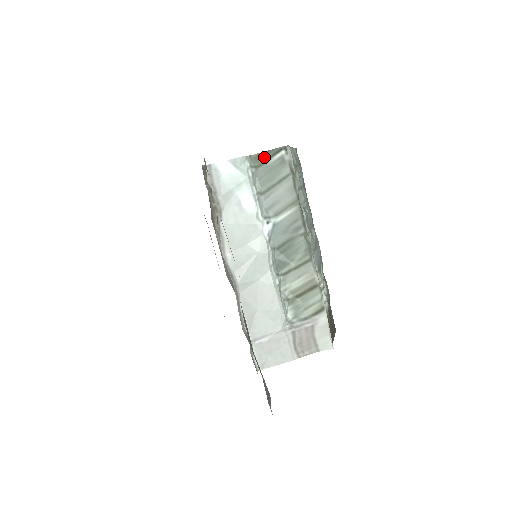
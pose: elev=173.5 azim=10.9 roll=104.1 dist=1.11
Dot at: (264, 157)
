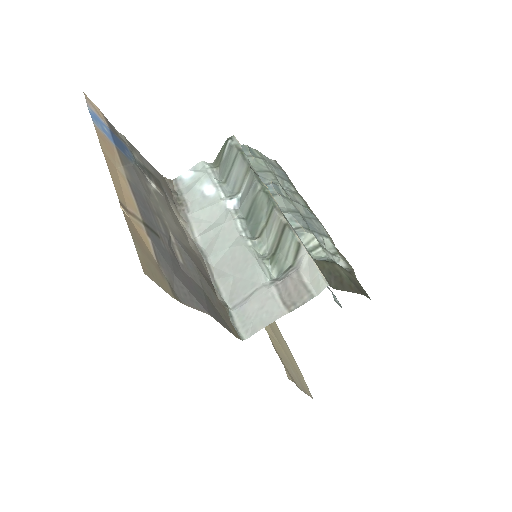
Dot at: (220, 156)
